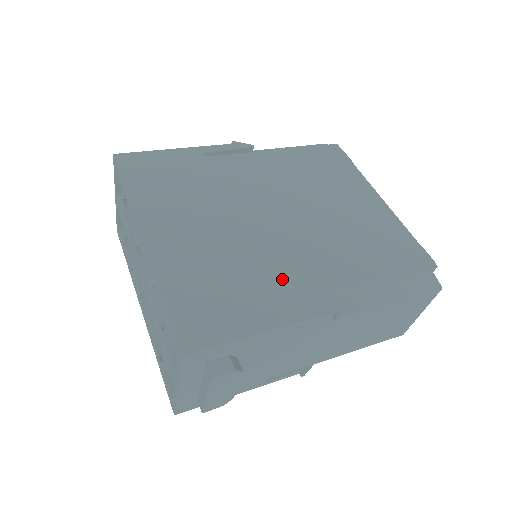
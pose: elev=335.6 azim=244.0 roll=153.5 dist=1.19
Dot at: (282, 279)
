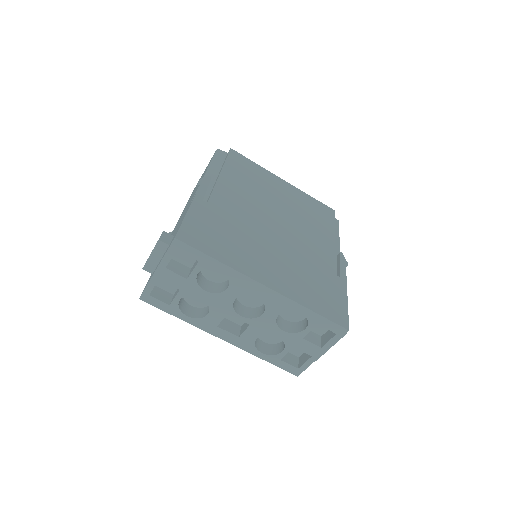
Dot at: (320, 262)
